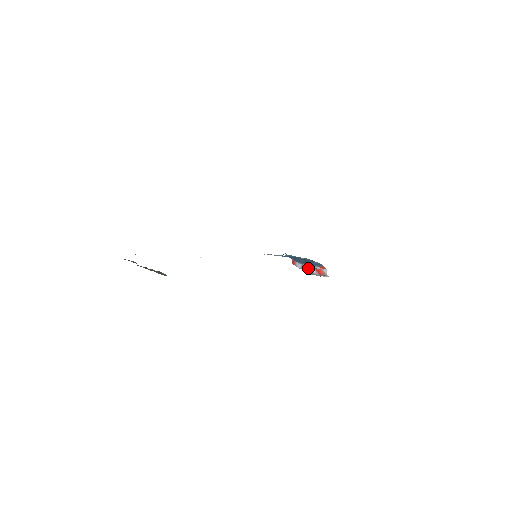
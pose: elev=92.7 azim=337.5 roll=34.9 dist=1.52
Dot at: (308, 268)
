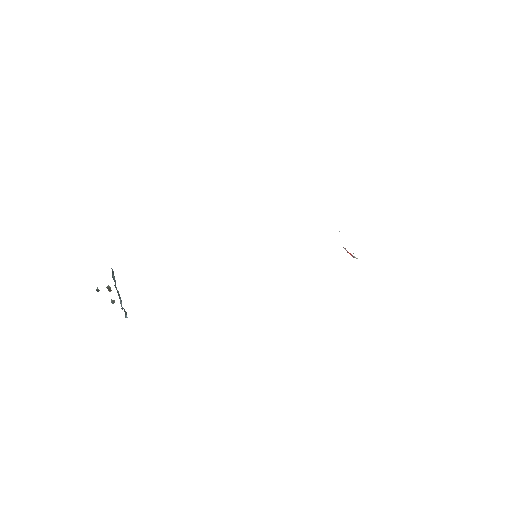
Dot at: occluded
